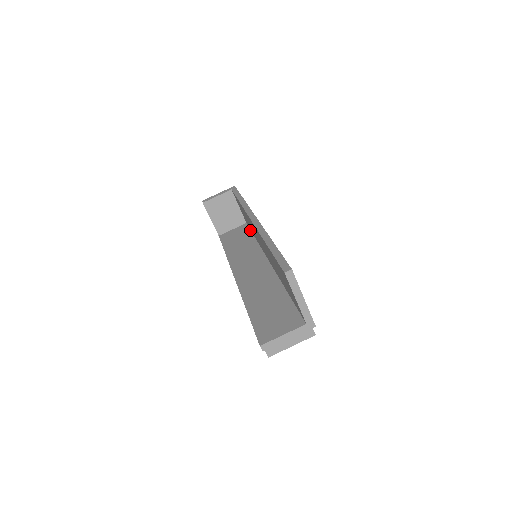
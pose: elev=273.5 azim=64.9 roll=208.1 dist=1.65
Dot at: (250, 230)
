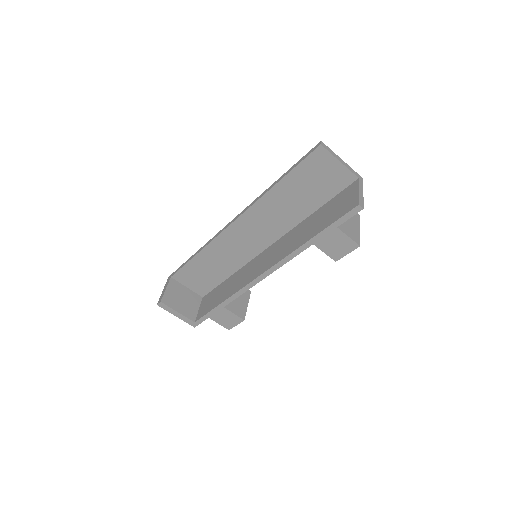
Dot at: (216, 287)
